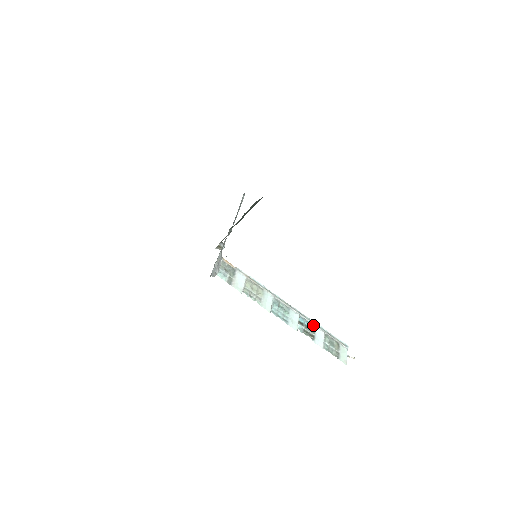
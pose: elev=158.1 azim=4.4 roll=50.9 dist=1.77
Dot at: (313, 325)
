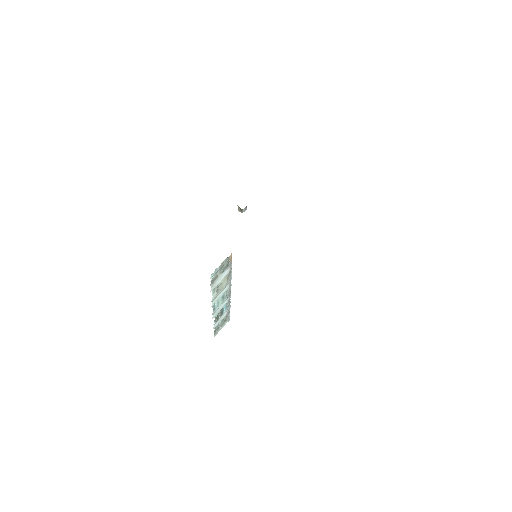
Dot at: (227, 307)
